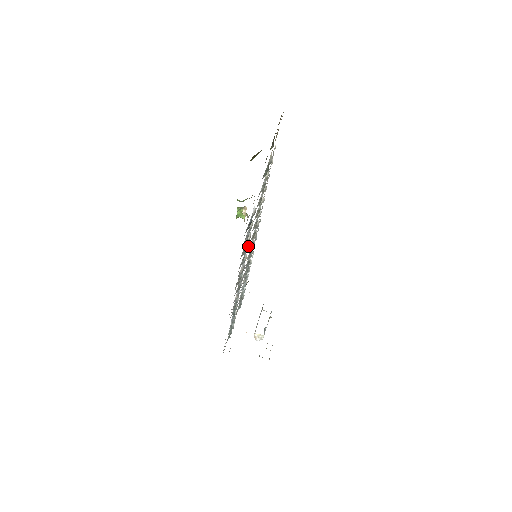
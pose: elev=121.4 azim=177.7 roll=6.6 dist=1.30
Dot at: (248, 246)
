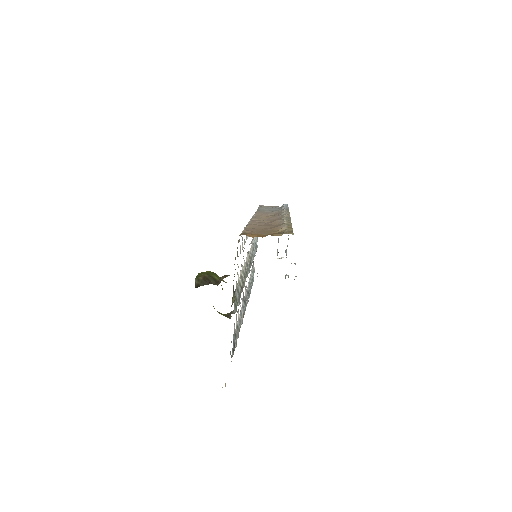
Dot at: occluded
